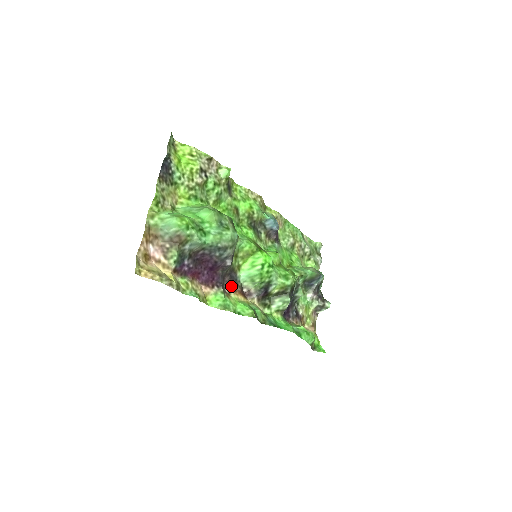
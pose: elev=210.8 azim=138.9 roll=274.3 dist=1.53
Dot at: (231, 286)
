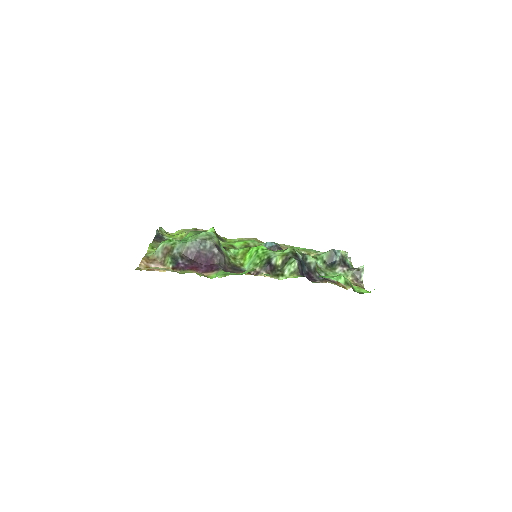
Dot at: (236, 272)
